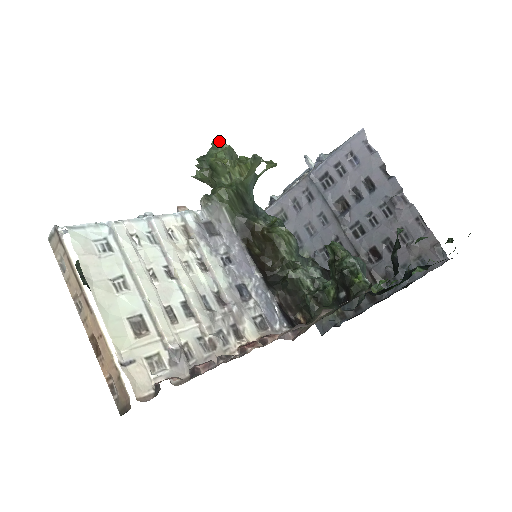
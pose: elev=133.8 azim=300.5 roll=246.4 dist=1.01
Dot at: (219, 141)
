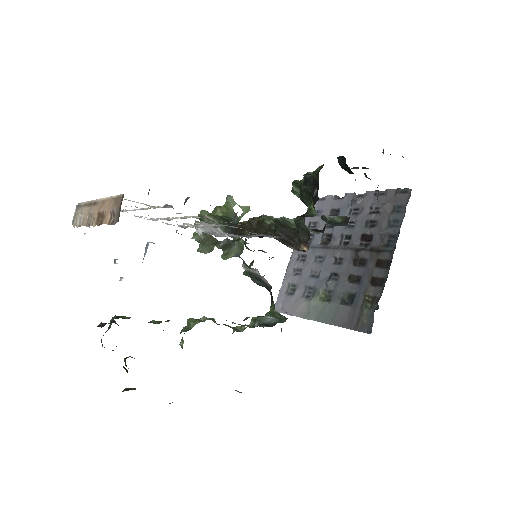
Dot at: occluded
